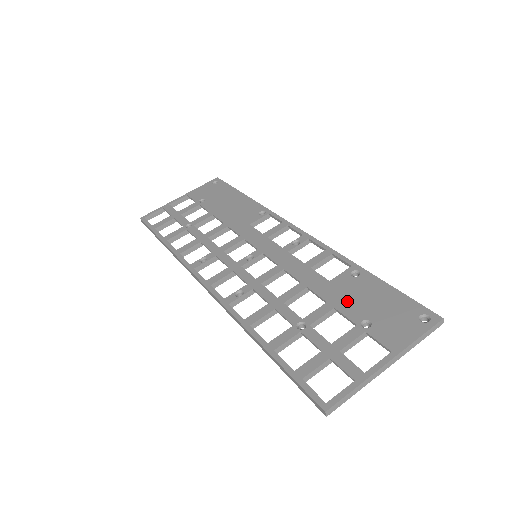
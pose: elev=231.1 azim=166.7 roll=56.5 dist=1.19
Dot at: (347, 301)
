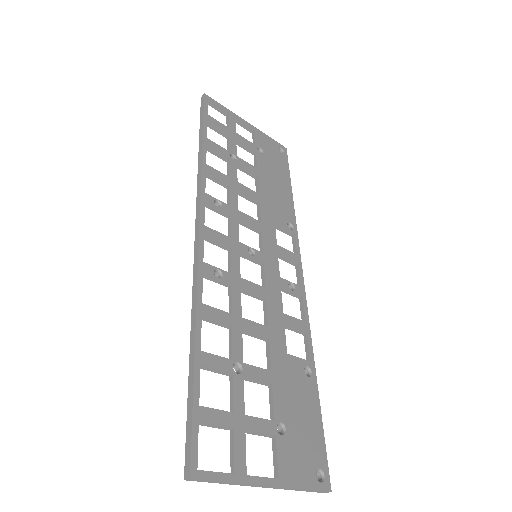
Dot at: (285, 389)
